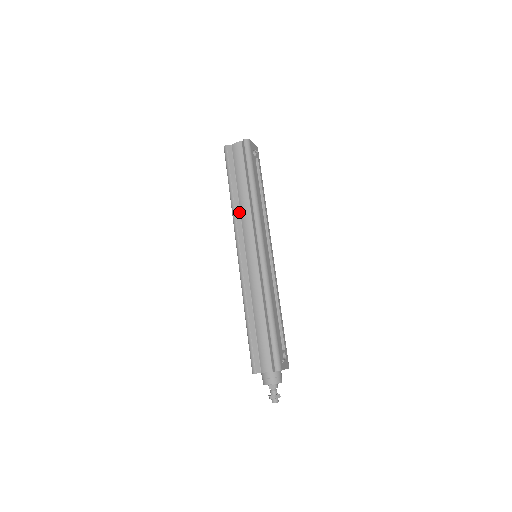
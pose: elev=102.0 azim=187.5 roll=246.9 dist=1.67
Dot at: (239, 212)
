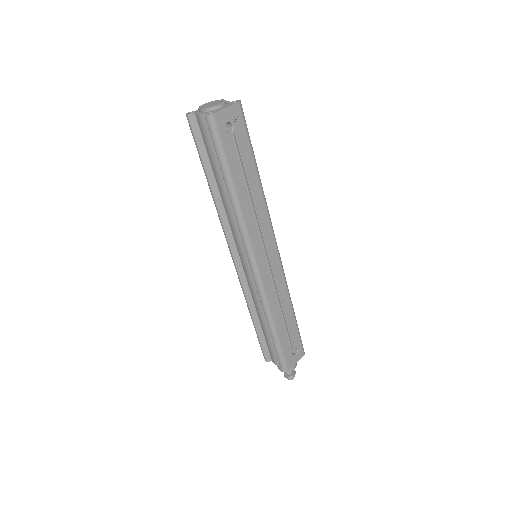
Dot at: (224, 211)
